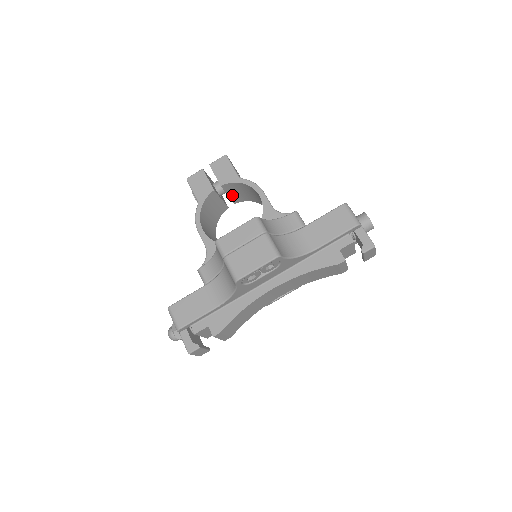
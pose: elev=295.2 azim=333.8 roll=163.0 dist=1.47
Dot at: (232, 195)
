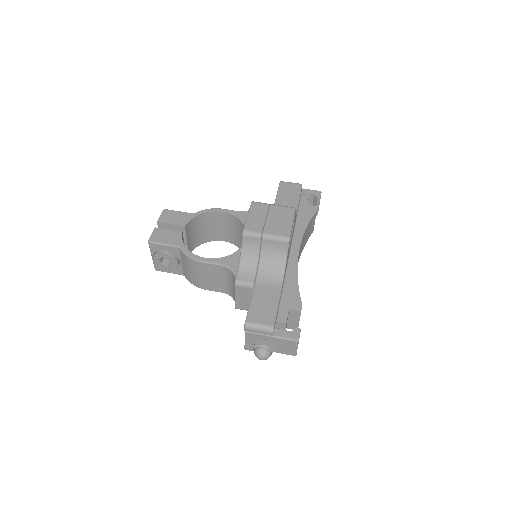
Dot at: (188, 241)
